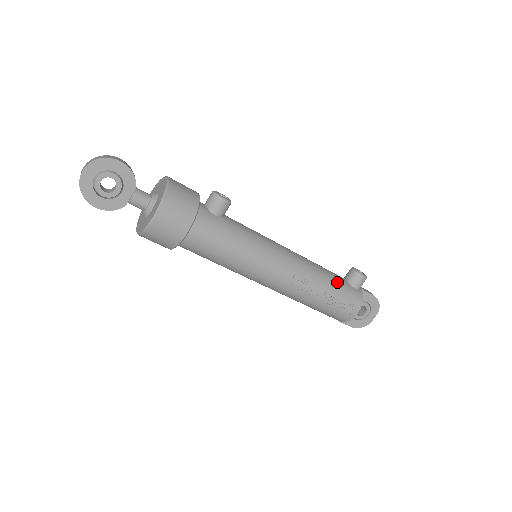
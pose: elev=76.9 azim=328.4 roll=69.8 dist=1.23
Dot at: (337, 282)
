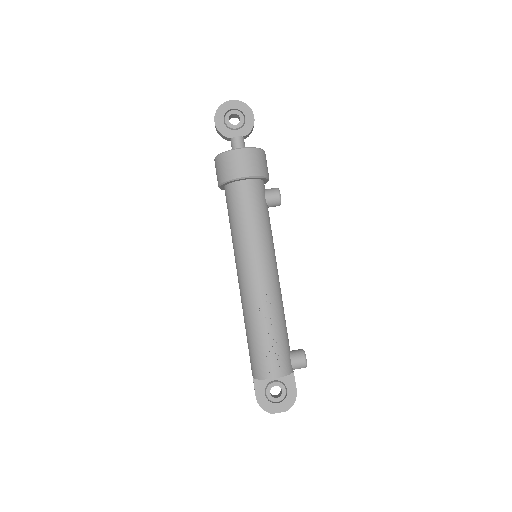
Dot at: (285, 337)
